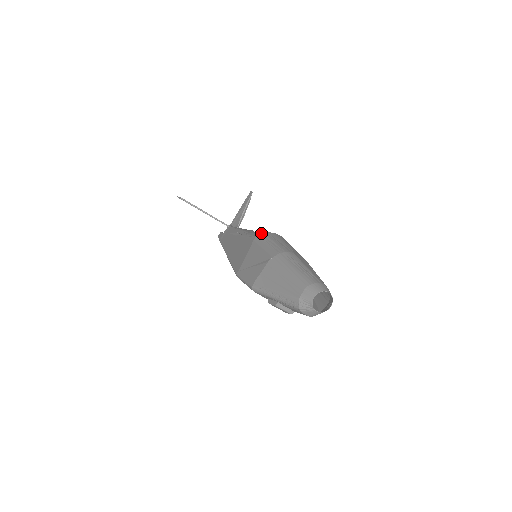
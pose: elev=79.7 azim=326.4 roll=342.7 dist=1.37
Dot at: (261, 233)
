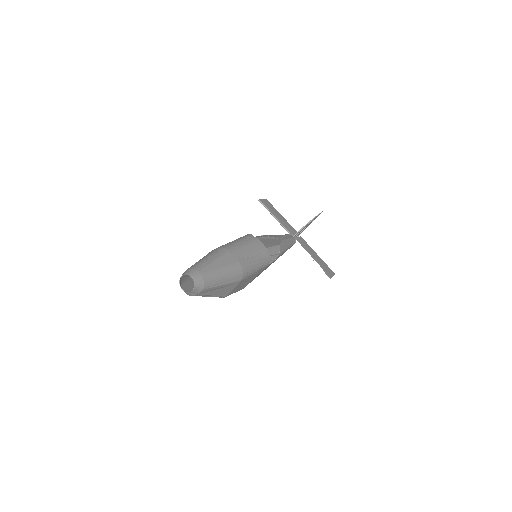
Dot at: (247, 234)
